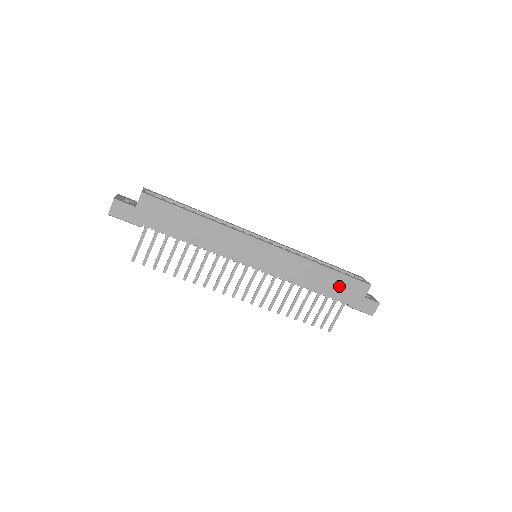
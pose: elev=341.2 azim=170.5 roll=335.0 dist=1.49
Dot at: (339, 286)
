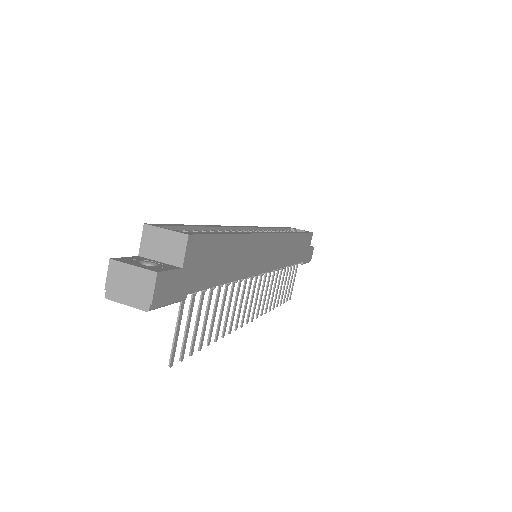
Dot at: (302, 248)
